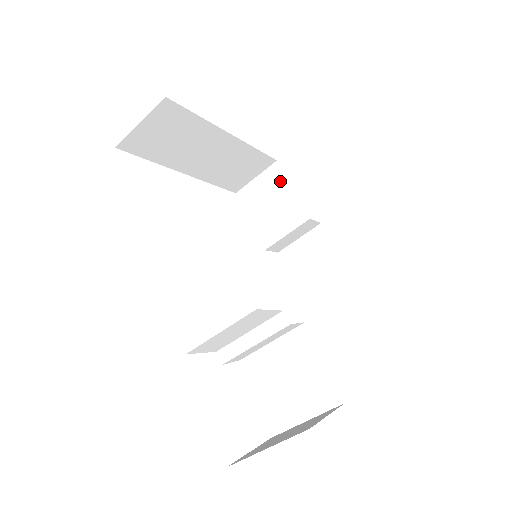
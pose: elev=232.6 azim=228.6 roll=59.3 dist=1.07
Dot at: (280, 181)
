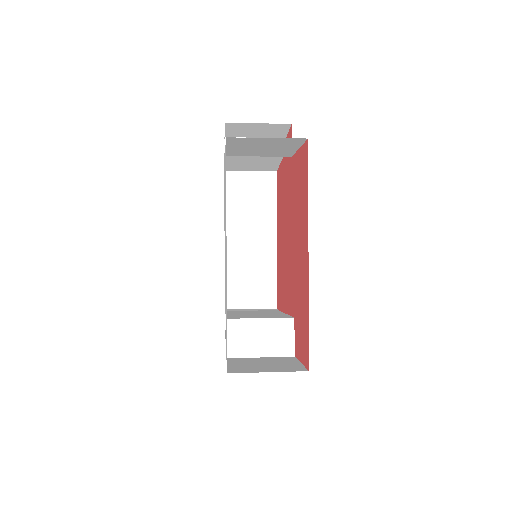
Dot at: (292, 145)
